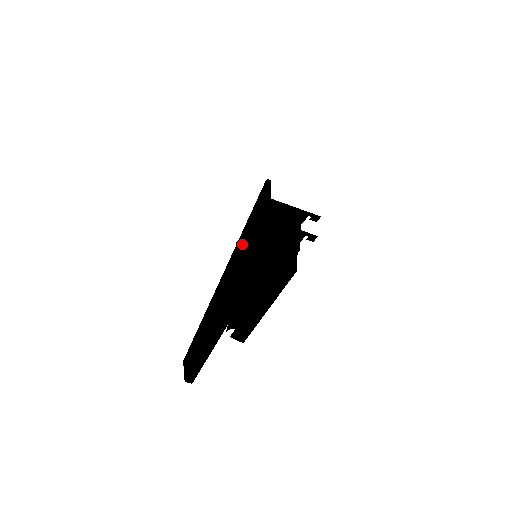
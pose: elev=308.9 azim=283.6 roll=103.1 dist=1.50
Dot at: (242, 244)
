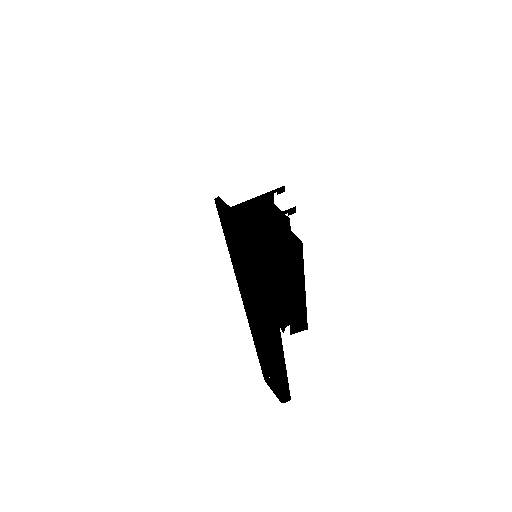
Dot at: (235, 254)
